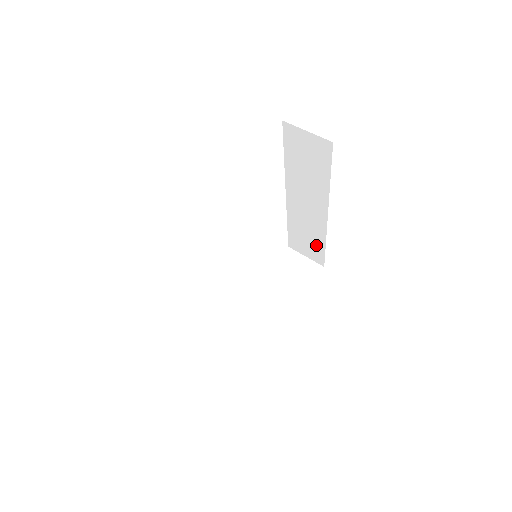
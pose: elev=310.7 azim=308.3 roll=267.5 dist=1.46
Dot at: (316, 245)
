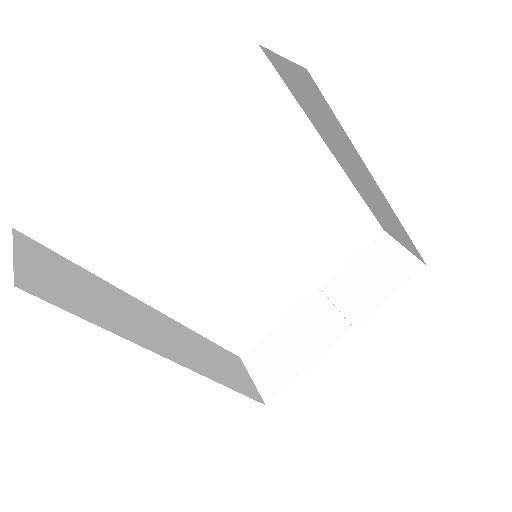
Dot at: (401, 233)
